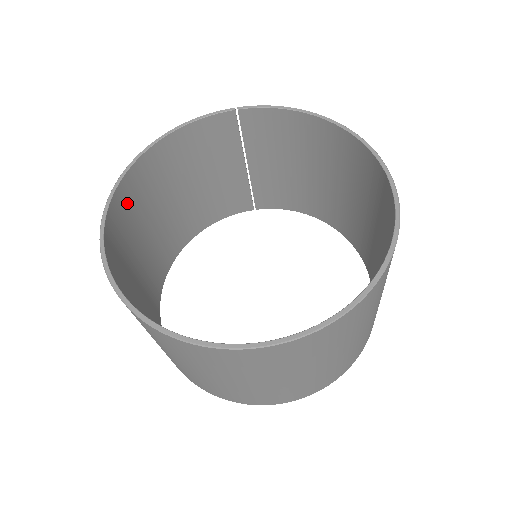
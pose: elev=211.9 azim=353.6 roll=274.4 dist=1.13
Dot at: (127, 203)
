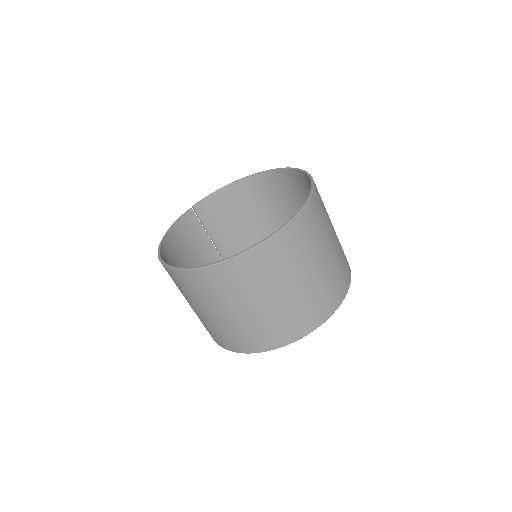
Dot at: occluded
